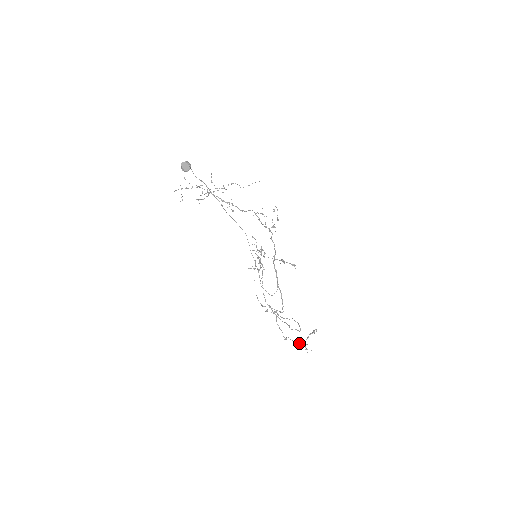
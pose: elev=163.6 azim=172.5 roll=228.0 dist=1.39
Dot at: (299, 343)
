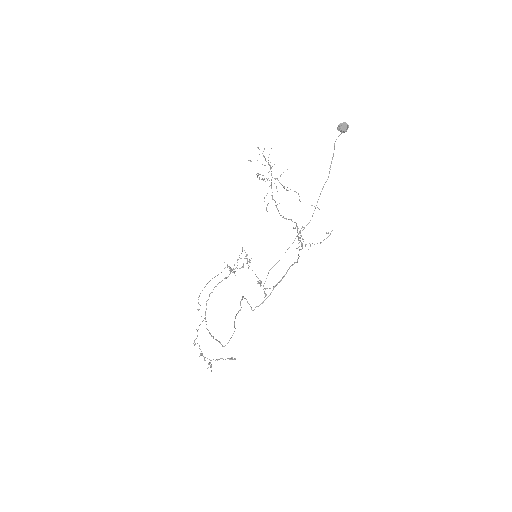
Dot at: (205, 357)
